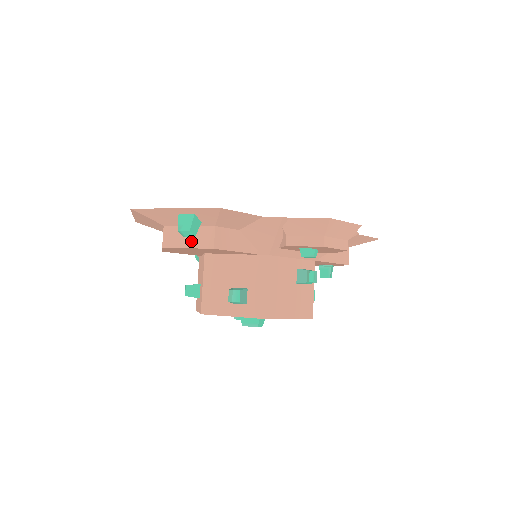
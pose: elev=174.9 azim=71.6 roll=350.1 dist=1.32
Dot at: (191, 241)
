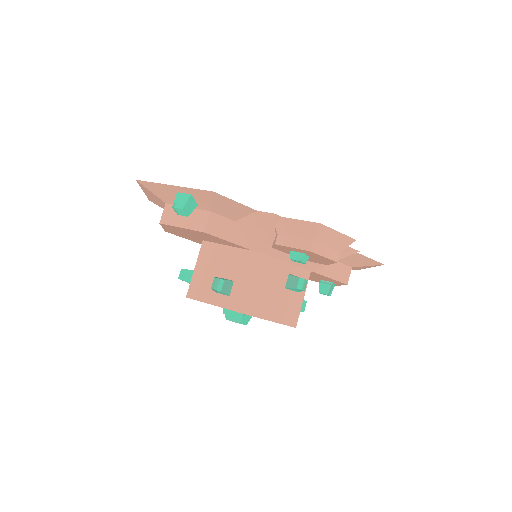
Dot at: (186, 222)
